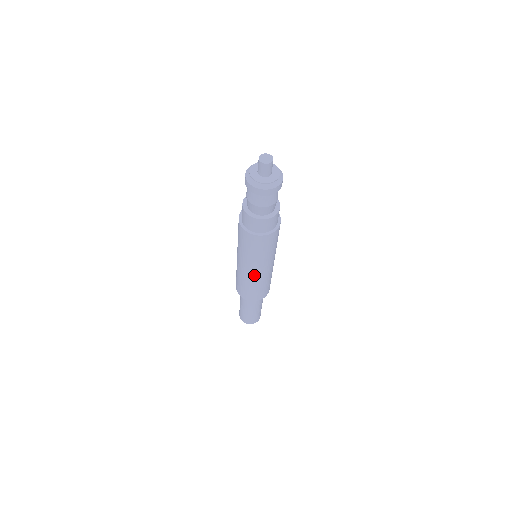
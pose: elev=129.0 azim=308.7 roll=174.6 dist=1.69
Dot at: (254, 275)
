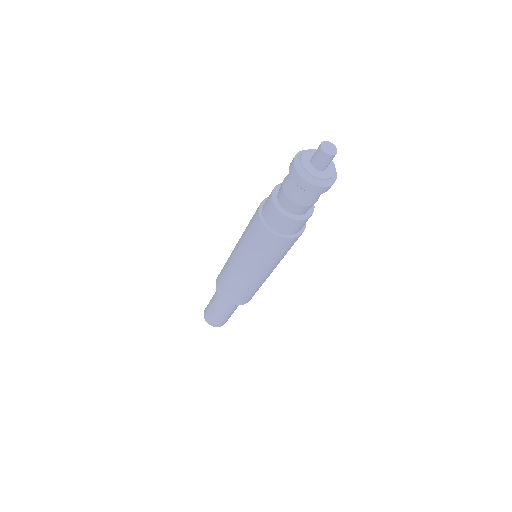
Dot at: (245, 276)
